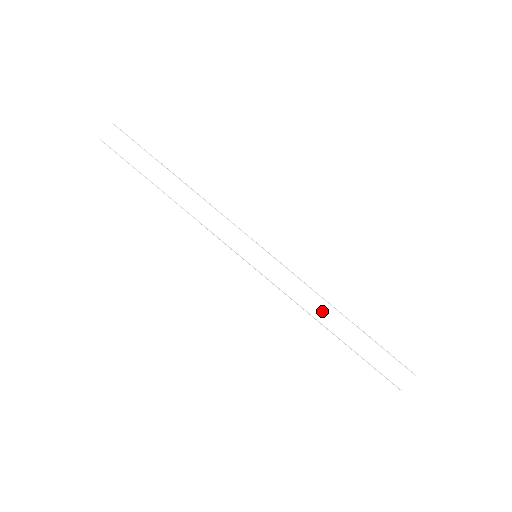
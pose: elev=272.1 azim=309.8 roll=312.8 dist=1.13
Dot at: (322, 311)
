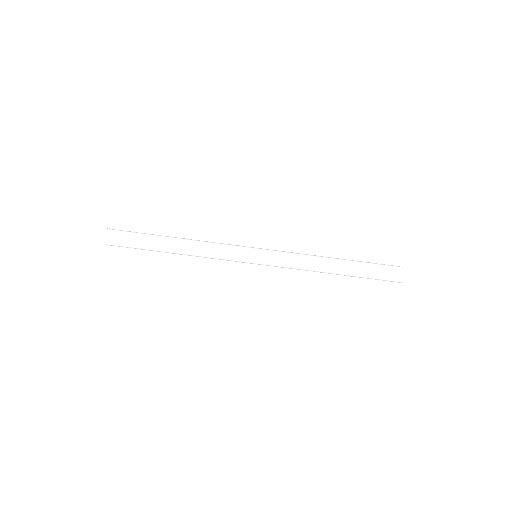
Dot at: (321, 263)
